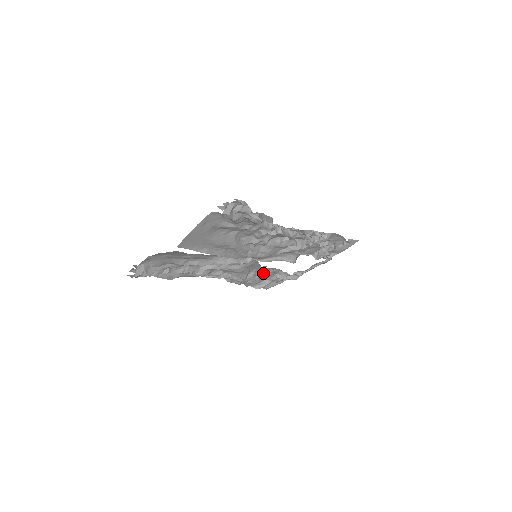
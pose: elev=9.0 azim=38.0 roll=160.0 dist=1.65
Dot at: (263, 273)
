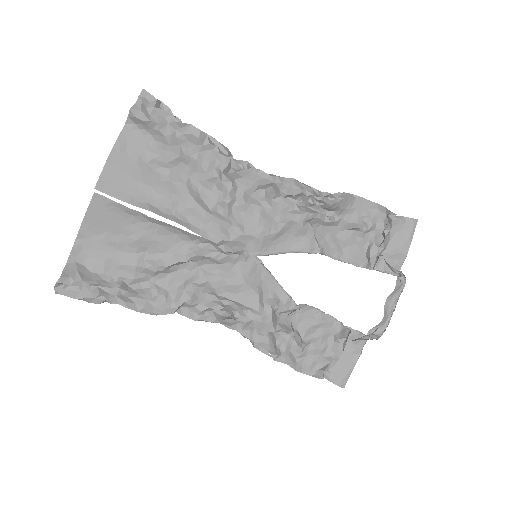
Dot at: (290, 301)
